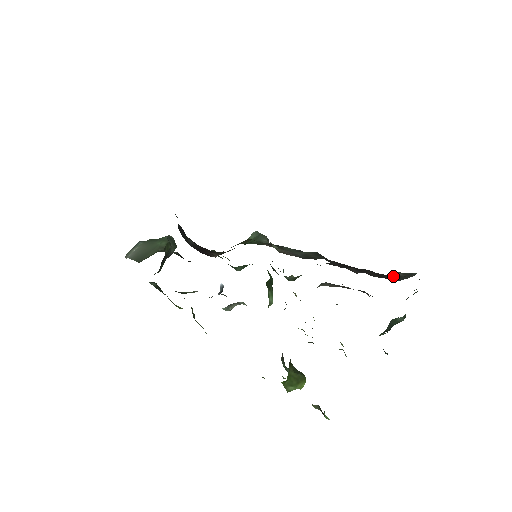
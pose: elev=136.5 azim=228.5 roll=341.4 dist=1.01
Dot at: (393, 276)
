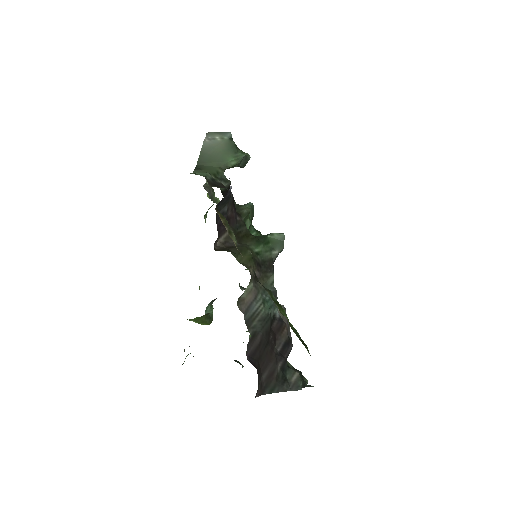
Dot at: (277, 383)
